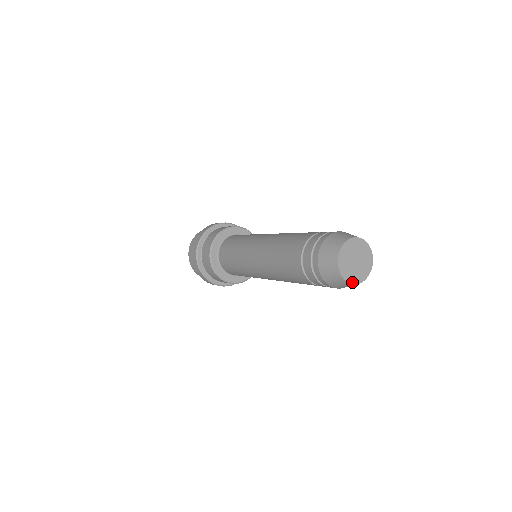
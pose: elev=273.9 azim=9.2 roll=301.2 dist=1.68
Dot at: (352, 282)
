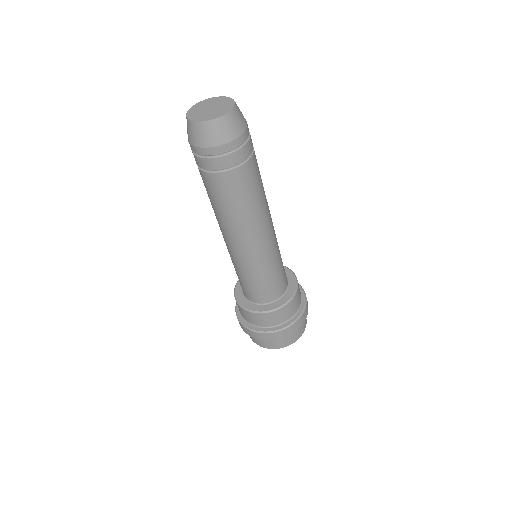
Dot at: (227, 112)
